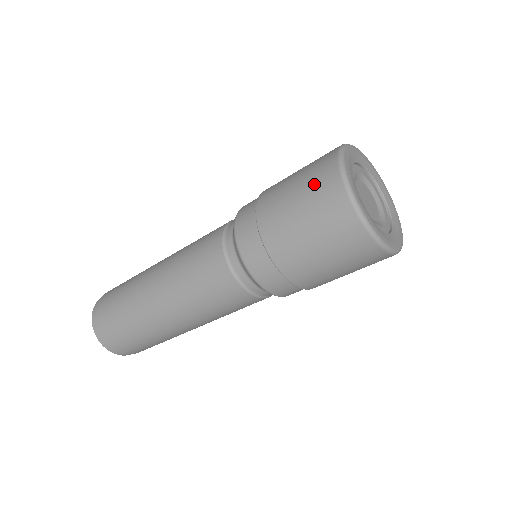
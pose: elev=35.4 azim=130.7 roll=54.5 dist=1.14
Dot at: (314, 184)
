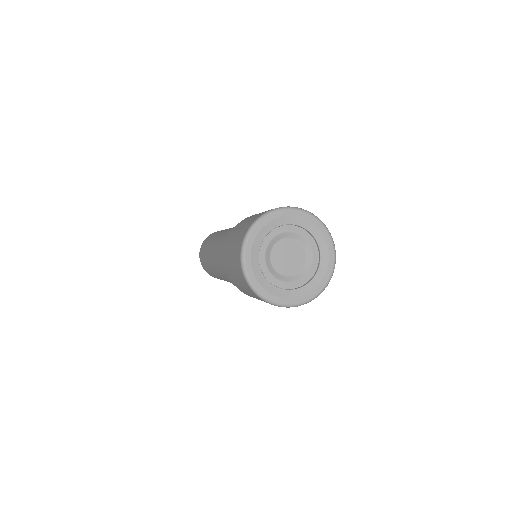
Dot at: (244, 227)
